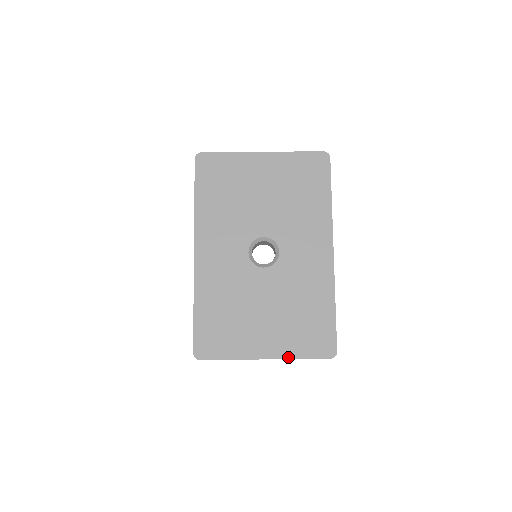
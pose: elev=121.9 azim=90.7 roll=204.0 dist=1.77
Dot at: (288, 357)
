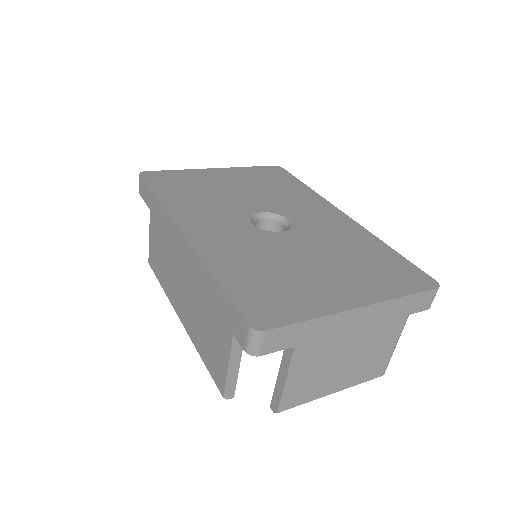
Dot at: (388, 298)
